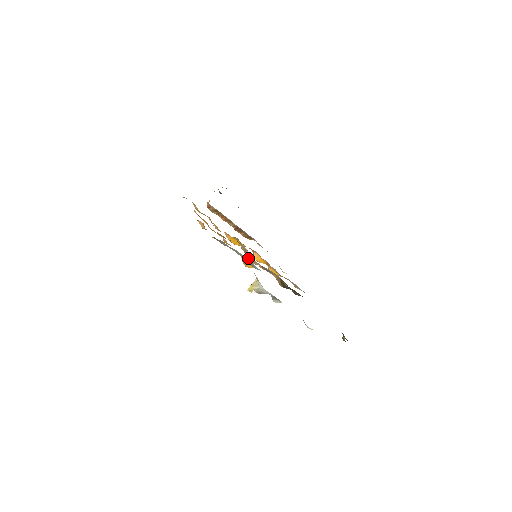
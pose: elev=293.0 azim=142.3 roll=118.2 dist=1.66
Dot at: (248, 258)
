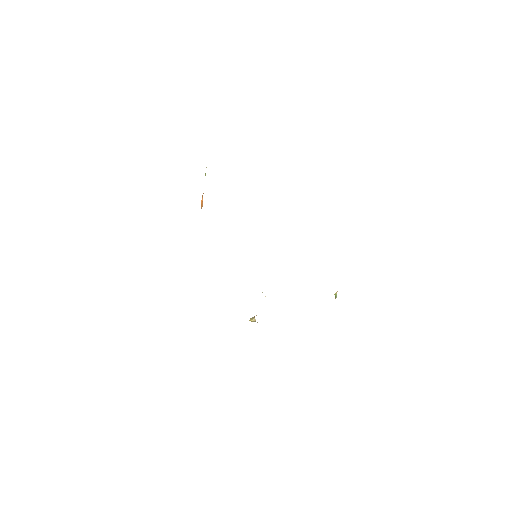
Dot at: occluded
